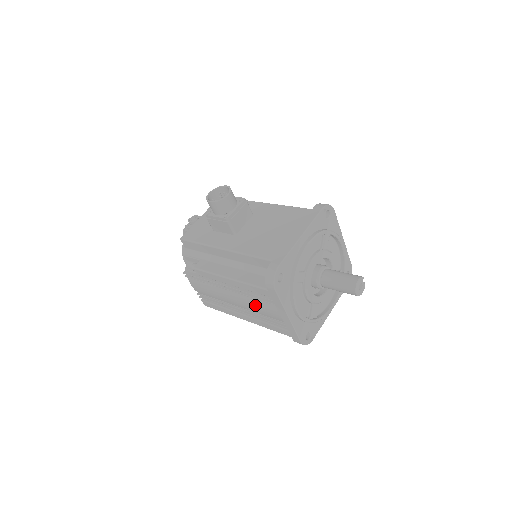
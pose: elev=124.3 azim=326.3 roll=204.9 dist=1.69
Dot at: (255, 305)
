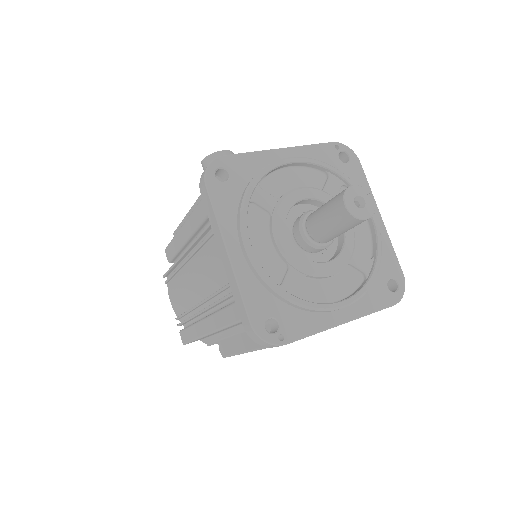
Dot at: (204, 266)
